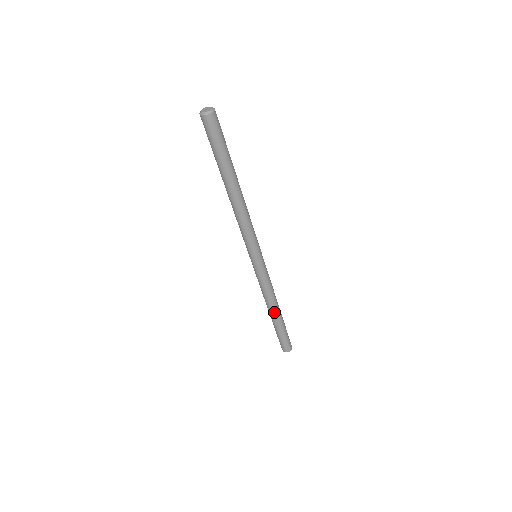
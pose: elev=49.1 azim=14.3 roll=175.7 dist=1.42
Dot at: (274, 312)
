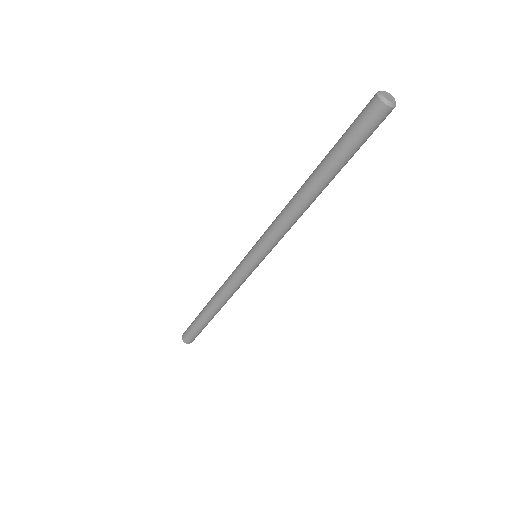
Dot at: (211, 307)
